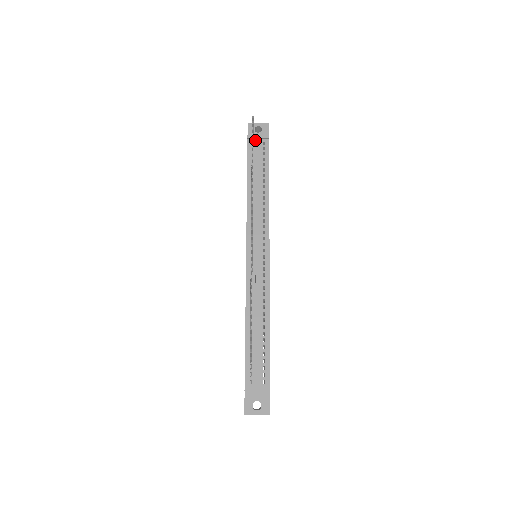
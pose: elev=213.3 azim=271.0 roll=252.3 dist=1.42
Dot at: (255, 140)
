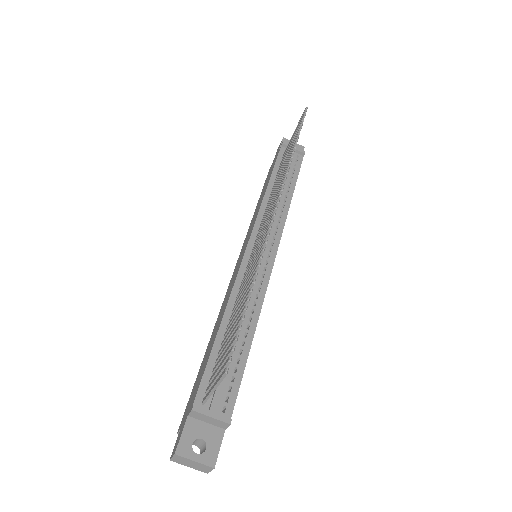
Dot at: occluded
